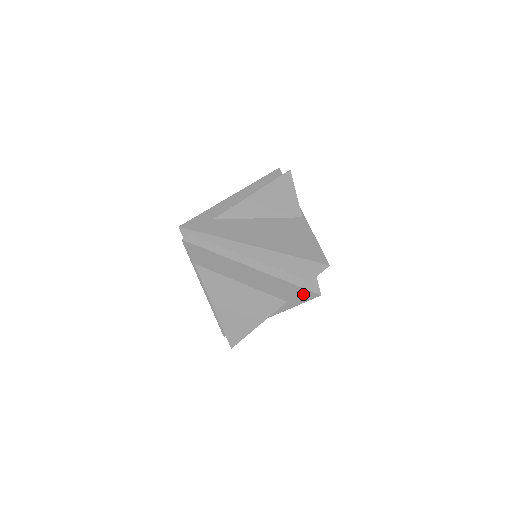
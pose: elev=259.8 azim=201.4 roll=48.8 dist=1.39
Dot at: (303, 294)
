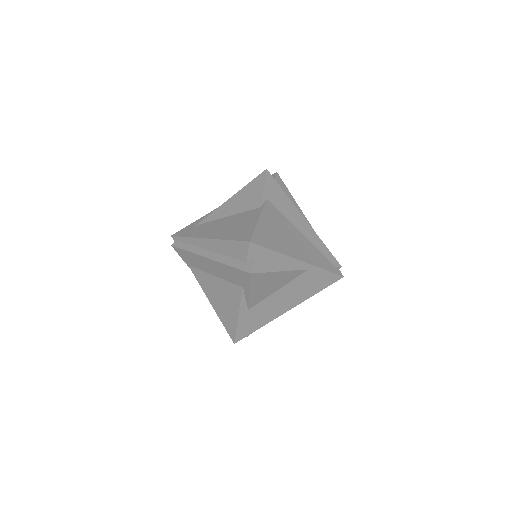
Dot at: (243, 276)
